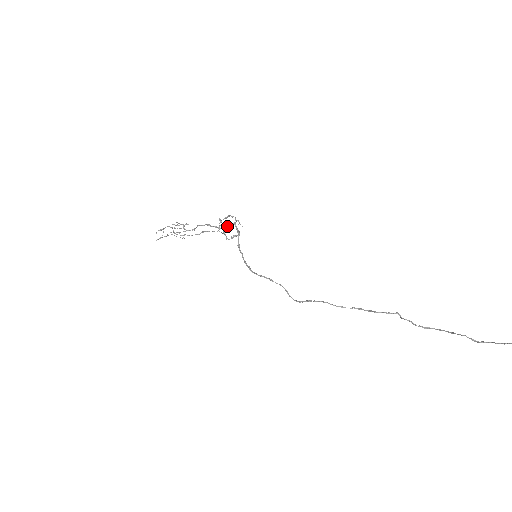
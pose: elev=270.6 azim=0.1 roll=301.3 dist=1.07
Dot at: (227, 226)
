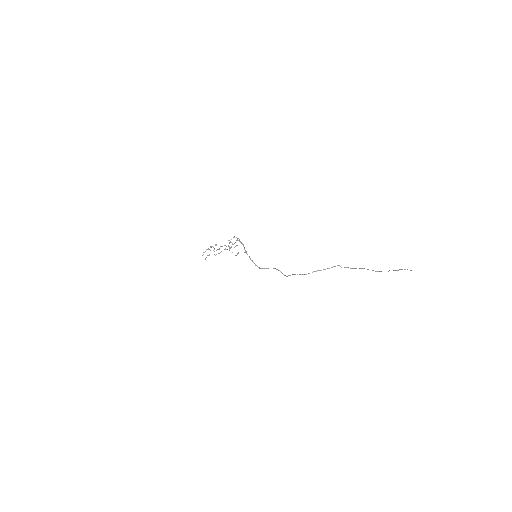
Dot at: (234, 243)
